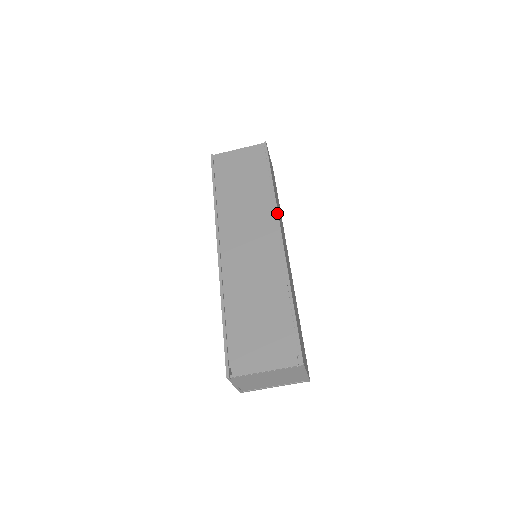
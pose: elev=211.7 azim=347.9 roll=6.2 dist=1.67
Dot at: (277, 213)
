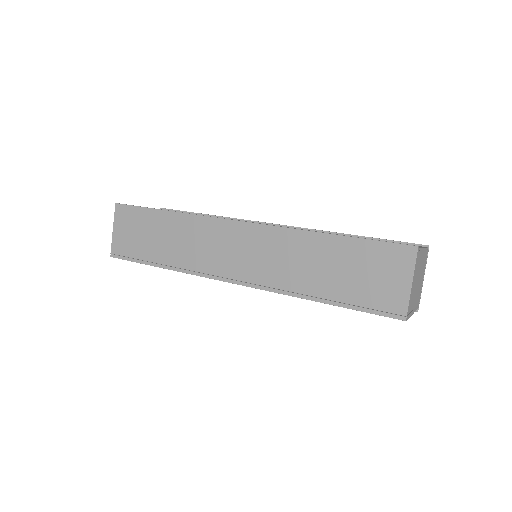
Dot at: (250, 220)
